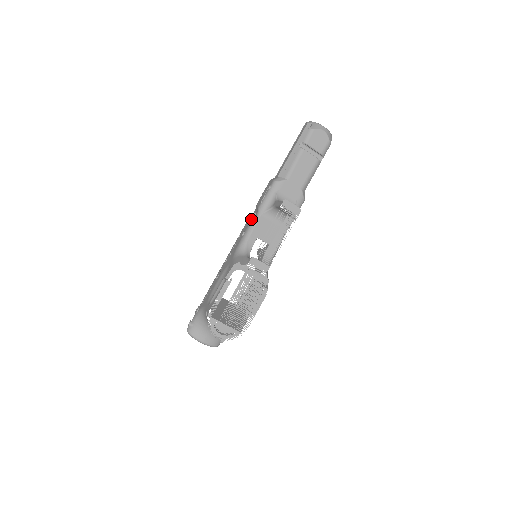
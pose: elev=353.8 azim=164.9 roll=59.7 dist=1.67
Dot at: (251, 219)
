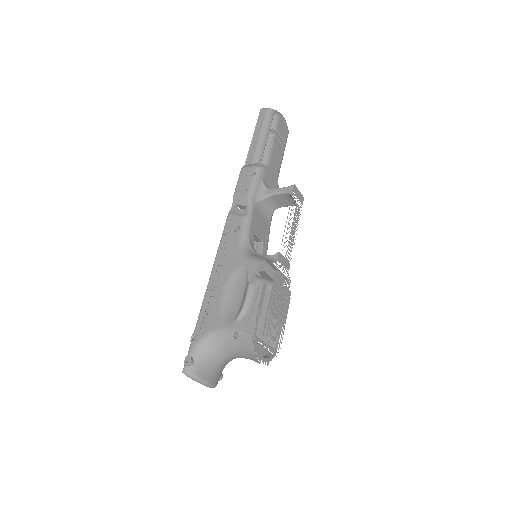
Dot at: (237, 212)
